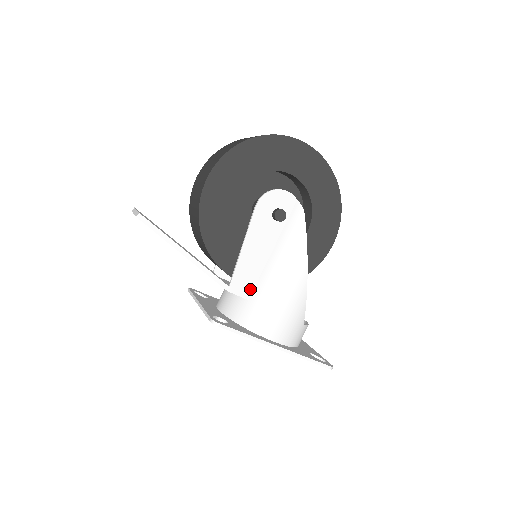
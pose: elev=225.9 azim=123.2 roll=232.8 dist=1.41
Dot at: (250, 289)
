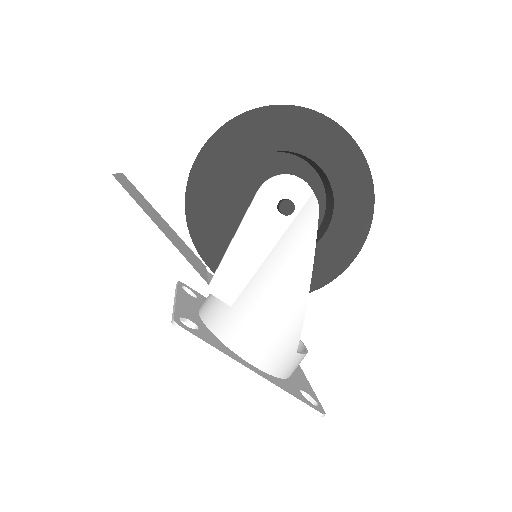
Dot at: (235, 293)
